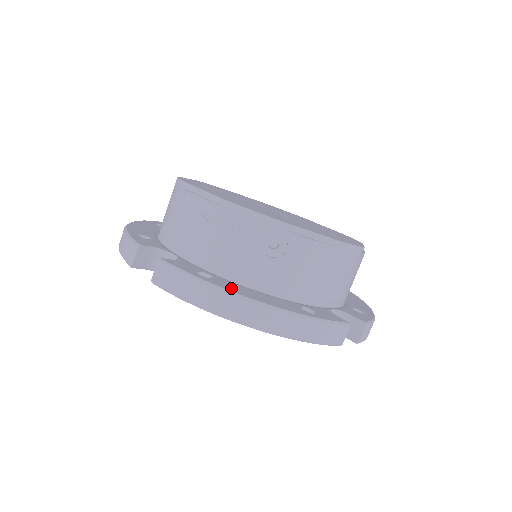
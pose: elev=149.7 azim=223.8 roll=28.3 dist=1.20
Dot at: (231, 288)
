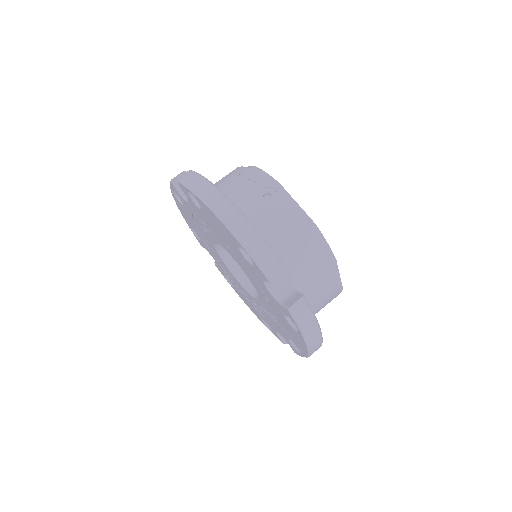
Dot at: occluded
